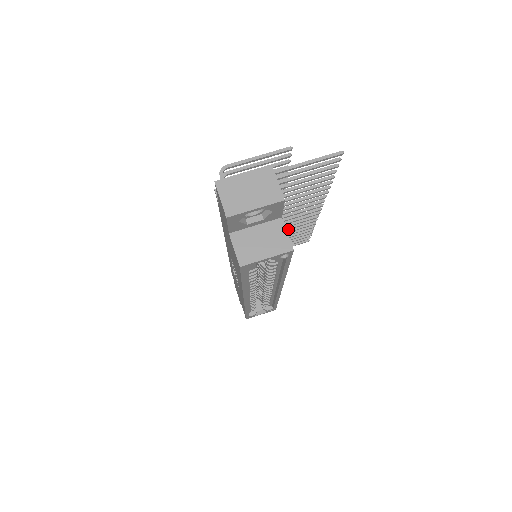
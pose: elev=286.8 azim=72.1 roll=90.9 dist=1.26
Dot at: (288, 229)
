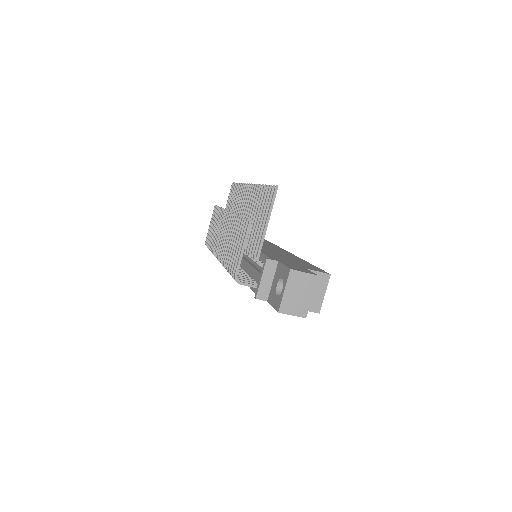
Dot at: occluded
